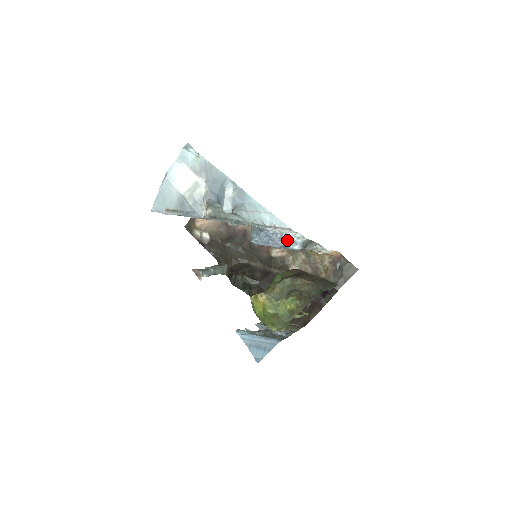
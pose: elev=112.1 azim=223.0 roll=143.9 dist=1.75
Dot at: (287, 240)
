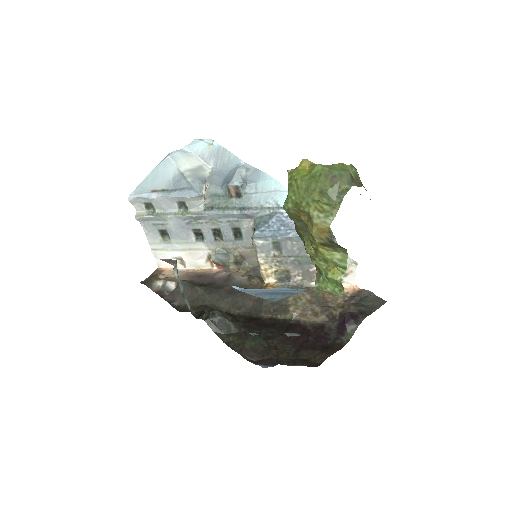
Dot at: occluded
